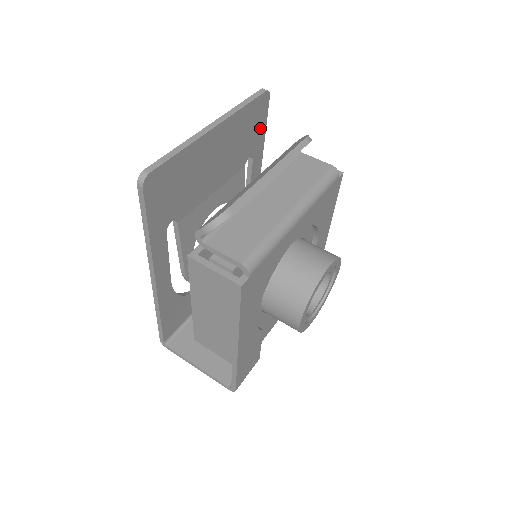
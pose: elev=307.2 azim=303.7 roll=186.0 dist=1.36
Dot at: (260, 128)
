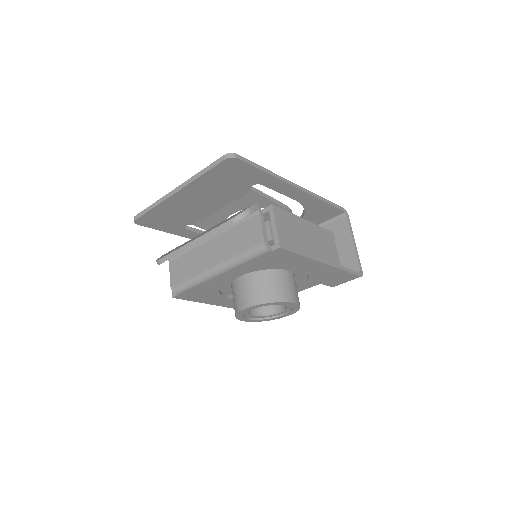
Dot at: (248, 172)
